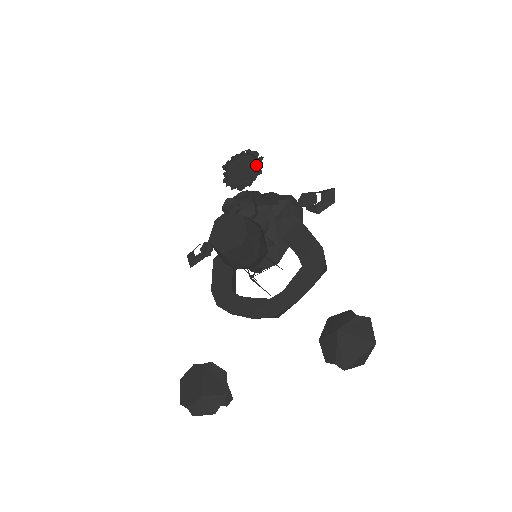
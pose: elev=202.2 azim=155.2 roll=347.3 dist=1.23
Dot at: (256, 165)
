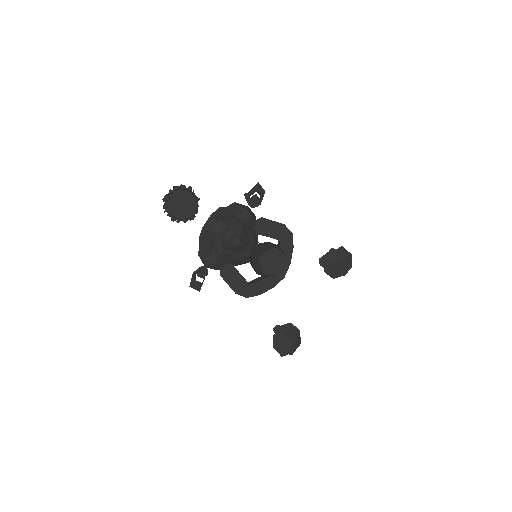
Dot at: (190, 195)
